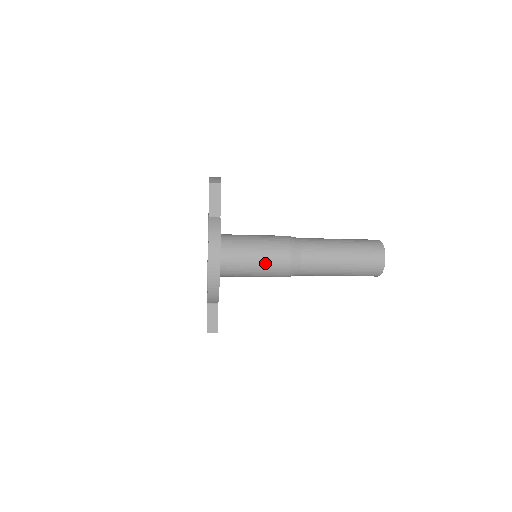
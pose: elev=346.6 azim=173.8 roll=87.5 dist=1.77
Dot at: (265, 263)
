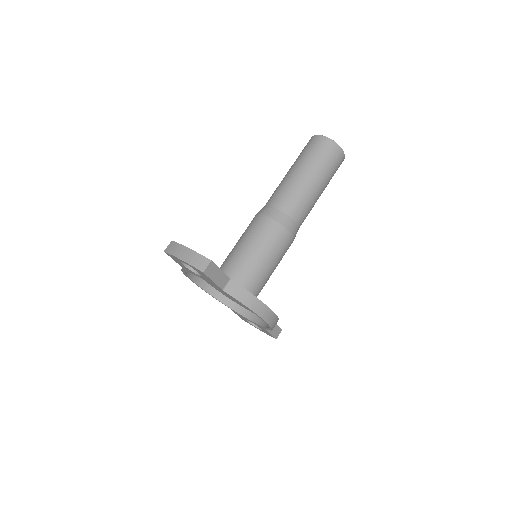
Dot at: (278, 259)
